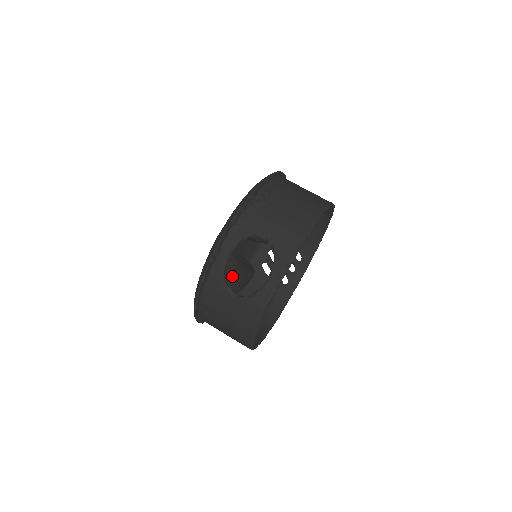
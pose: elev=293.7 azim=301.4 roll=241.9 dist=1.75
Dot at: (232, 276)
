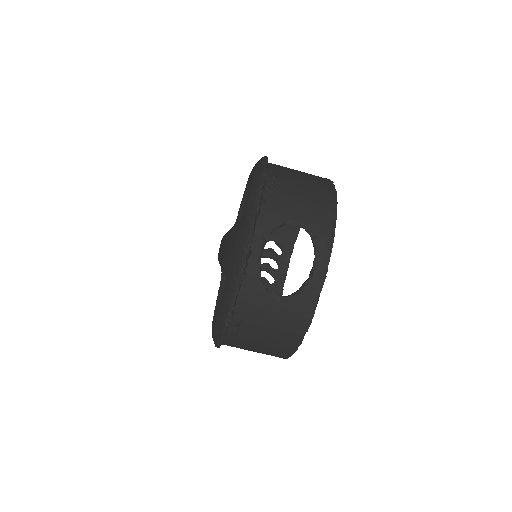
Dot at: occluded
